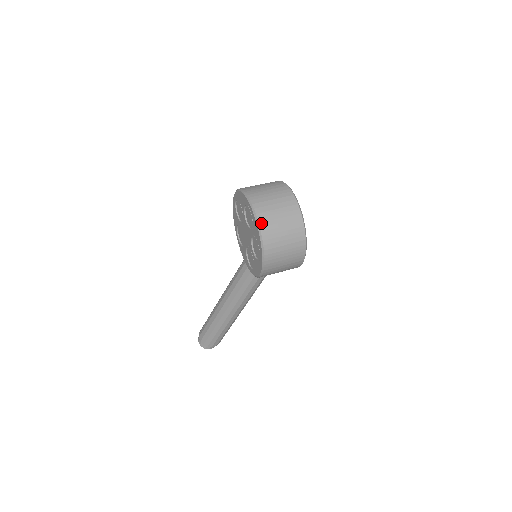
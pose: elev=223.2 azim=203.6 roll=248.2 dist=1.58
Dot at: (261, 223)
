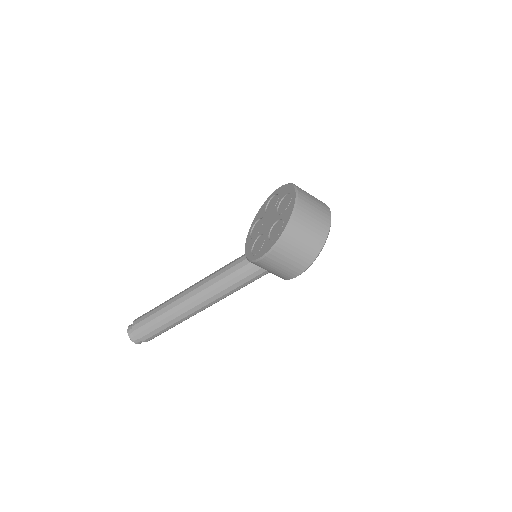
Dot at: (298, 205)
